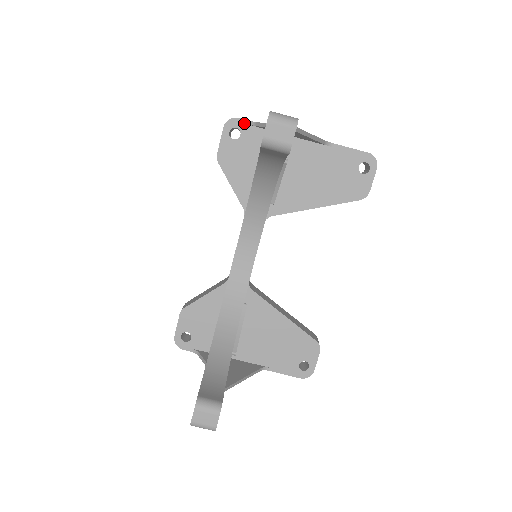
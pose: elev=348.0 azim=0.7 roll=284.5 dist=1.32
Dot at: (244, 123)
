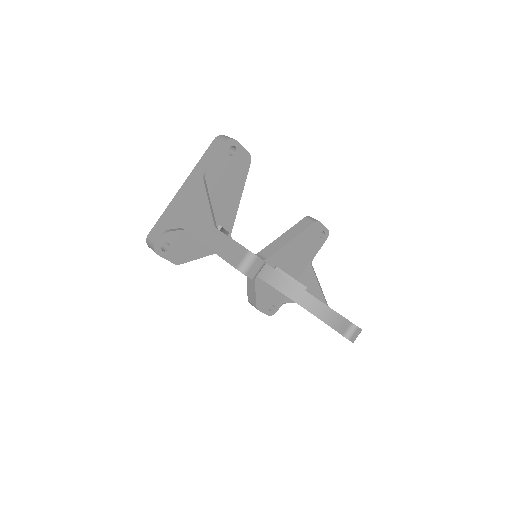
Dot at: (161, 238)
